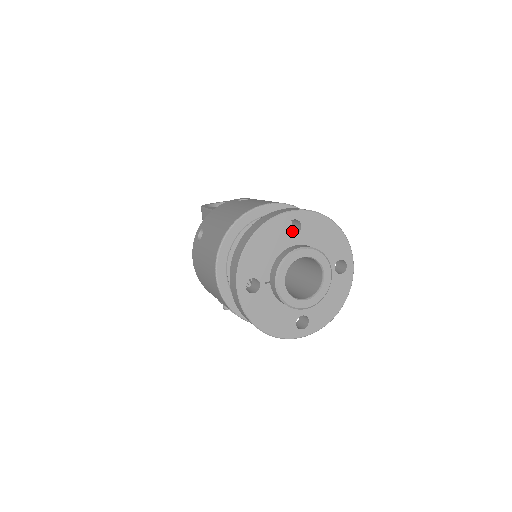
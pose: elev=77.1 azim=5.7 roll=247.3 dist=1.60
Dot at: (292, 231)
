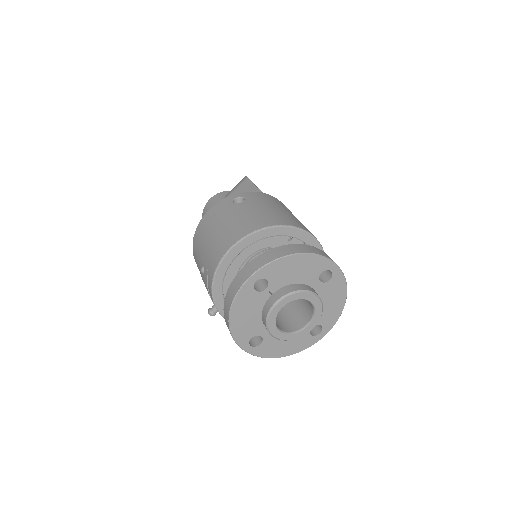
Dot at: occluded
